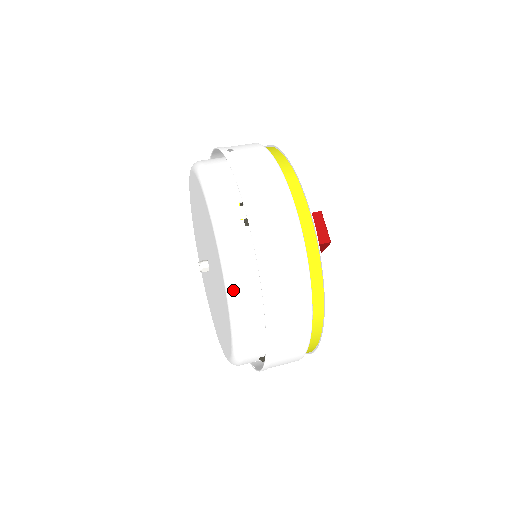
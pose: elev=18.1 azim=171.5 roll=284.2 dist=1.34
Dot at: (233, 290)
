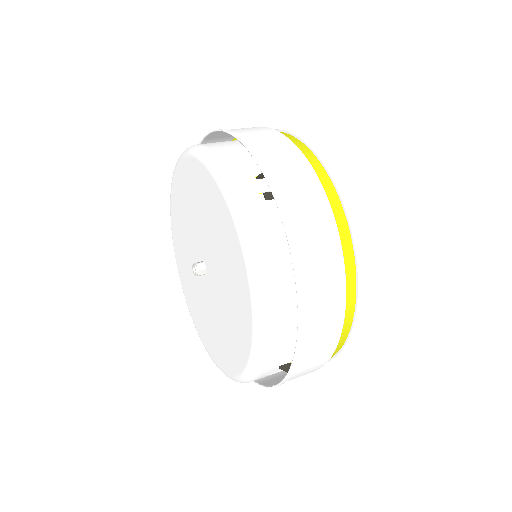
Dot at: (259, 274)
